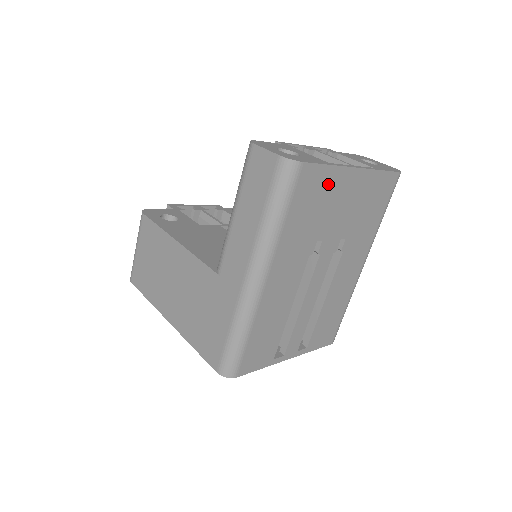
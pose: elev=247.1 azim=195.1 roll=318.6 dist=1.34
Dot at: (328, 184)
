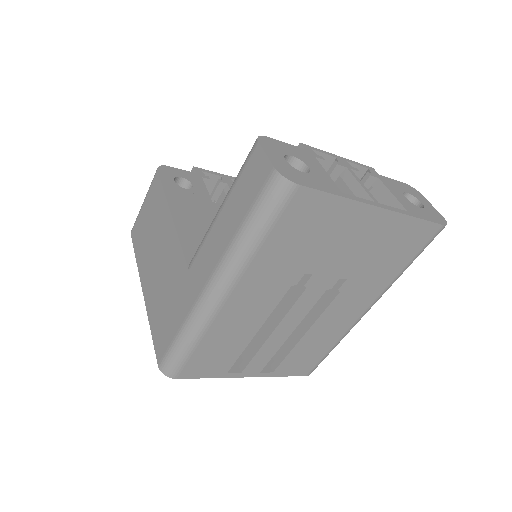
Dot at: (333, 216)
